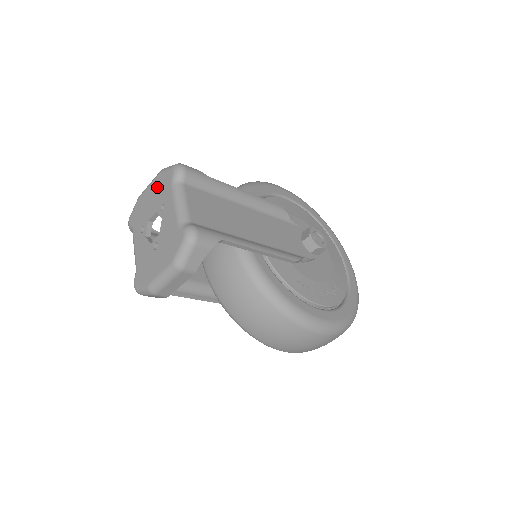
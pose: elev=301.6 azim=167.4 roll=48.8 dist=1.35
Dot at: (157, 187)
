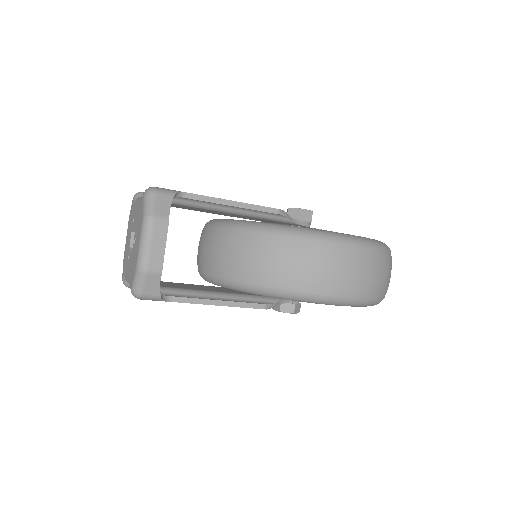
Dot at: (129, 224)
